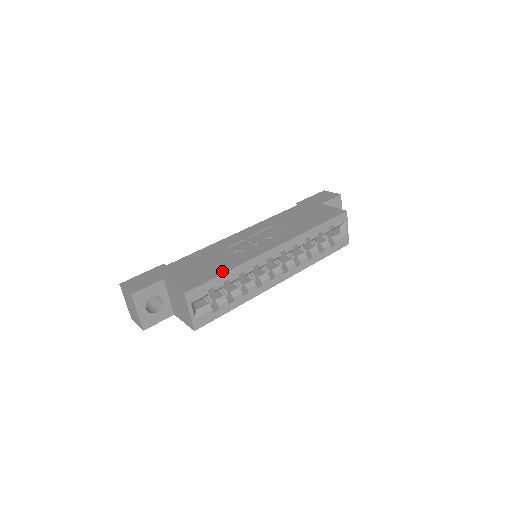
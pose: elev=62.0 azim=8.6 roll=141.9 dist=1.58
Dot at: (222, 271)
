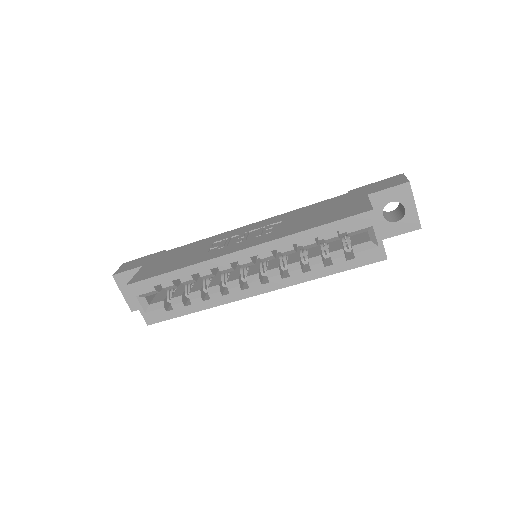
Dot at: (173, 269)
